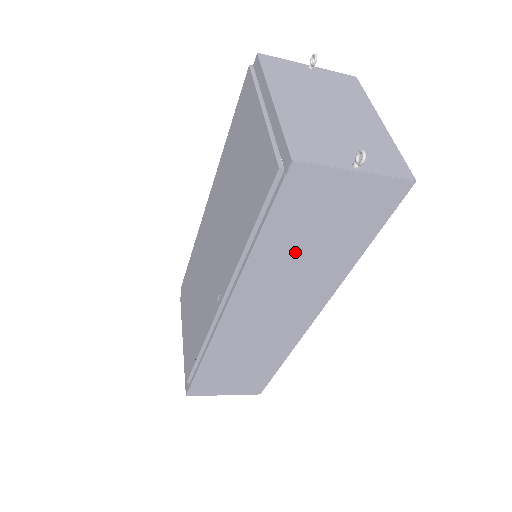
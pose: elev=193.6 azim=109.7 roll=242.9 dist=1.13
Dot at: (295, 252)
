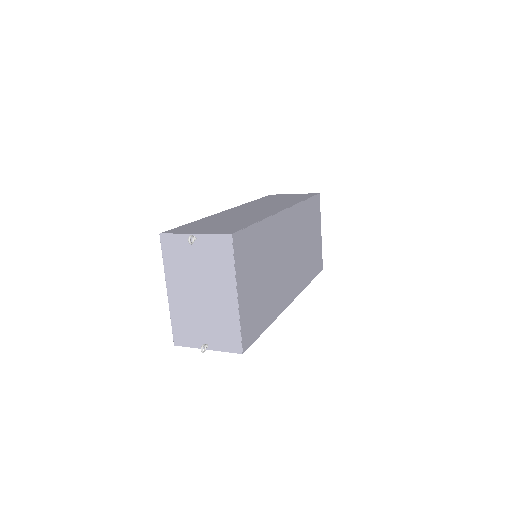
Dot at: occluded
